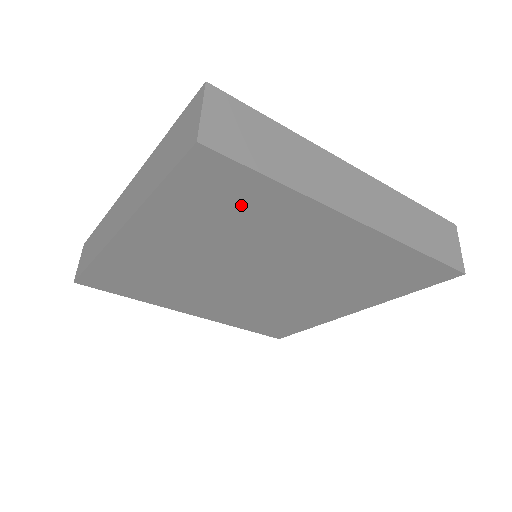
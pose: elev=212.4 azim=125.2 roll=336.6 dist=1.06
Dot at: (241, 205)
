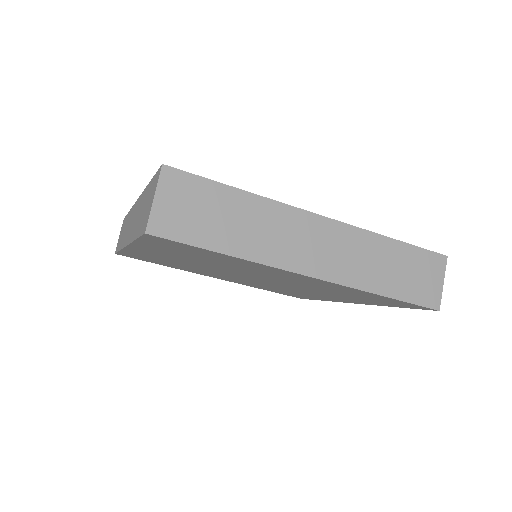
Dot at: (207, 256)
